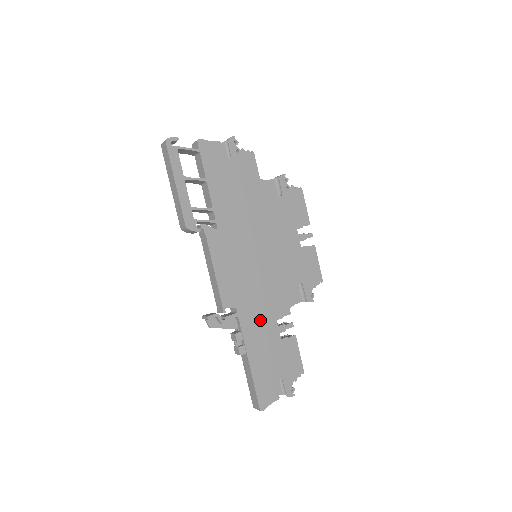
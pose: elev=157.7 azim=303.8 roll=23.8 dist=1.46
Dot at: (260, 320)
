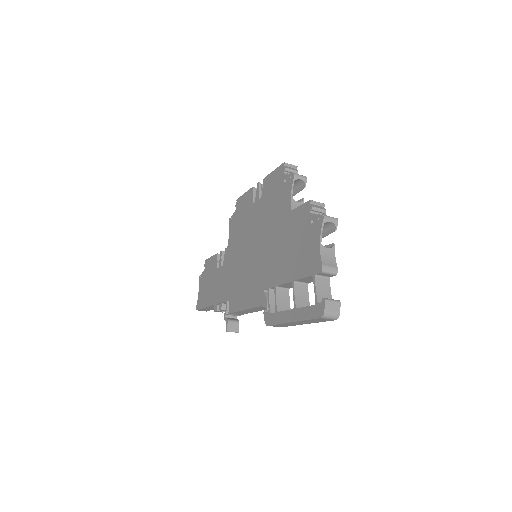
Dot at: occluded
